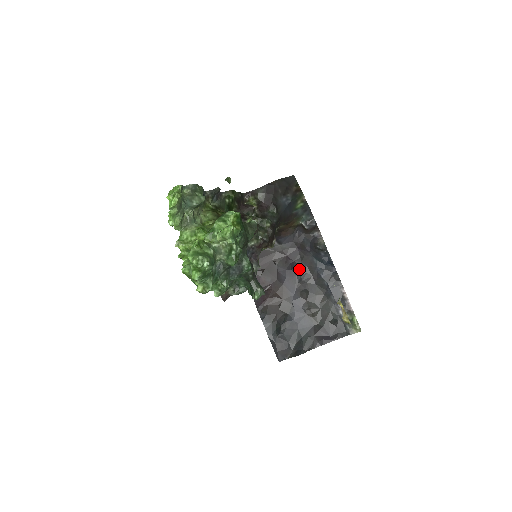
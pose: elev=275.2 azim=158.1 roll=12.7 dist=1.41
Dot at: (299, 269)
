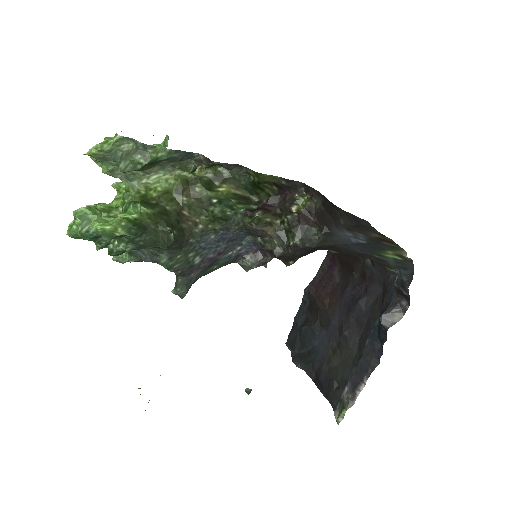
Dot at: (361, 308)
